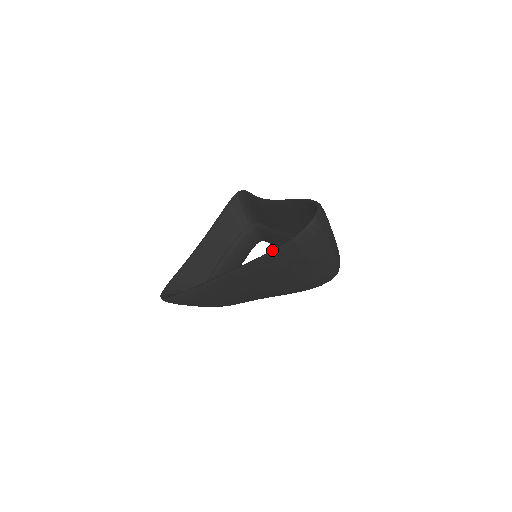
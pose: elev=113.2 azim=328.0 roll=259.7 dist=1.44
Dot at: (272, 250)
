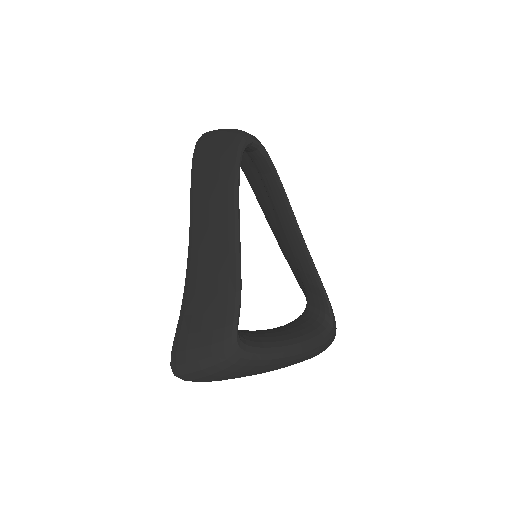
Dot at: occluded
